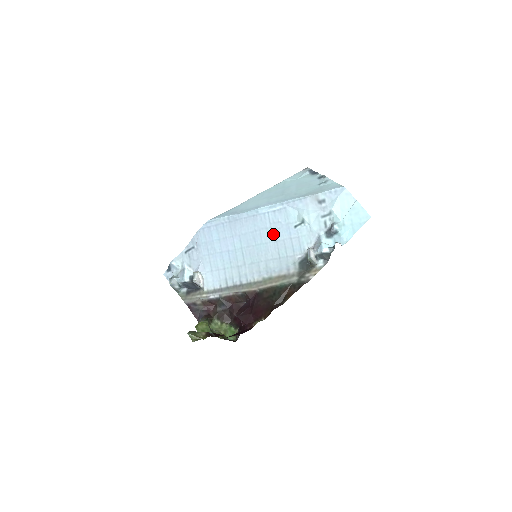
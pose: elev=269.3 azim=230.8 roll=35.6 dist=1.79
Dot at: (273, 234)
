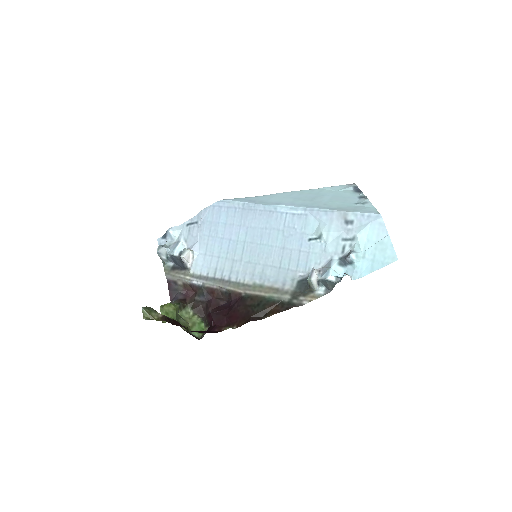
Dot at: (283, 239)
